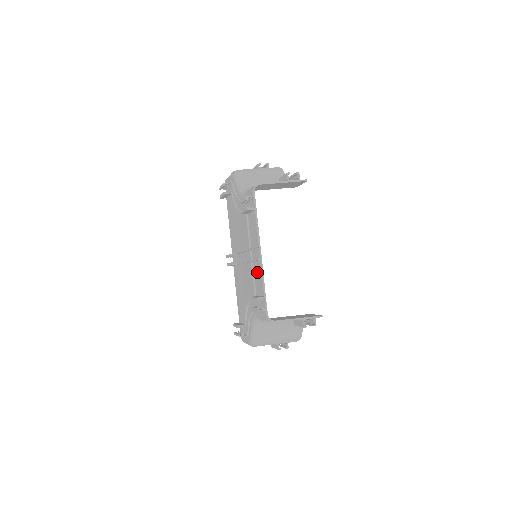
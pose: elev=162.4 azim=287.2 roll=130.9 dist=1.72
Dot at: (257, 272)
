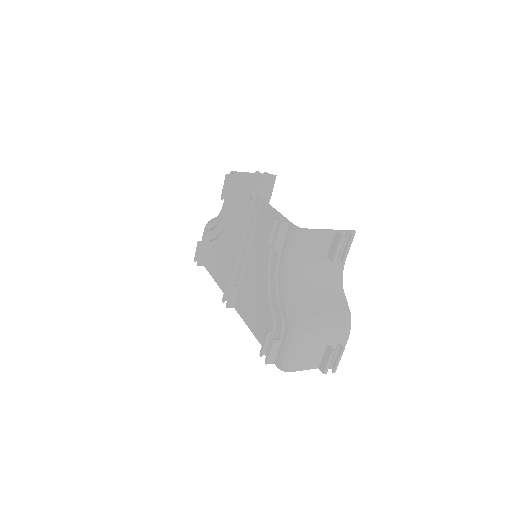
Dot at: (263, 219)
